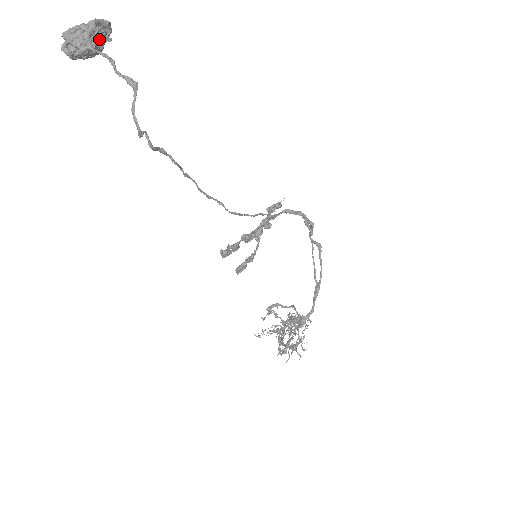
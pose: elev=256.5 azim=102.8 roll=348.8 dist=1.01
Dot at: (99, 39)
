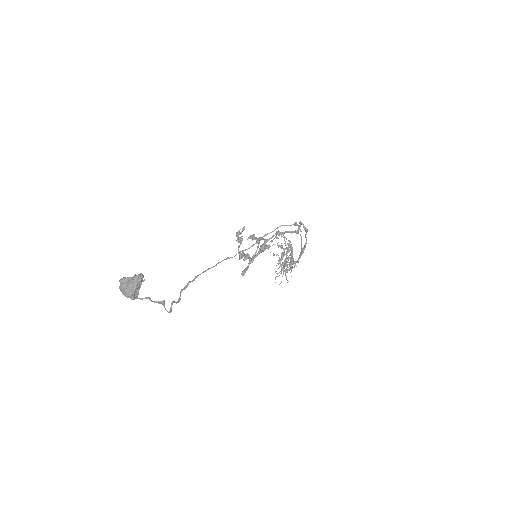
Dot at: (139, 288)
